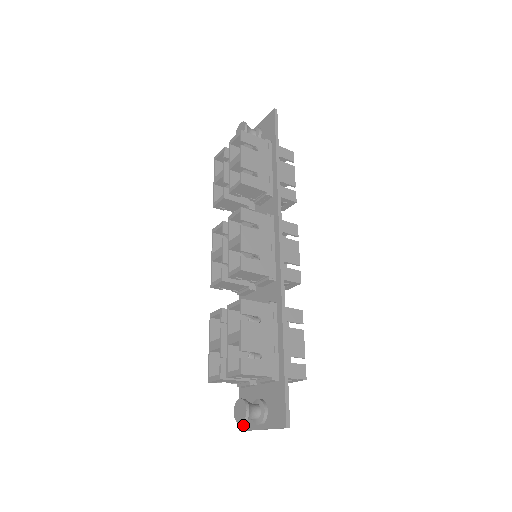
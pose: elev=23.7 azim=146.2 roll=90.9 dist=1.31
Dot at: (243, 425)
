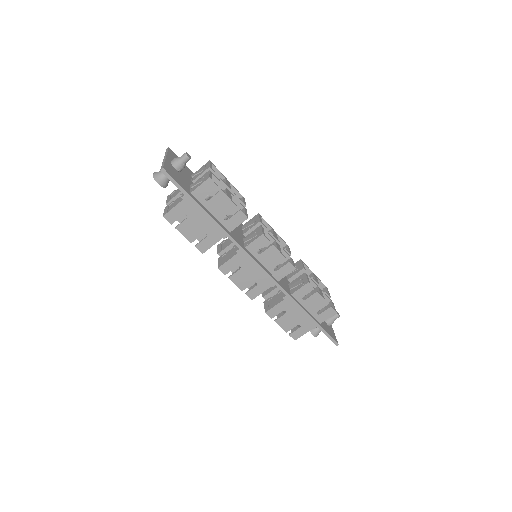
Dot at: occluded
